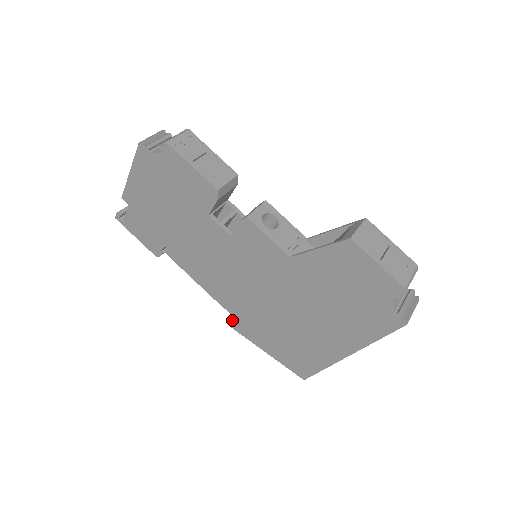
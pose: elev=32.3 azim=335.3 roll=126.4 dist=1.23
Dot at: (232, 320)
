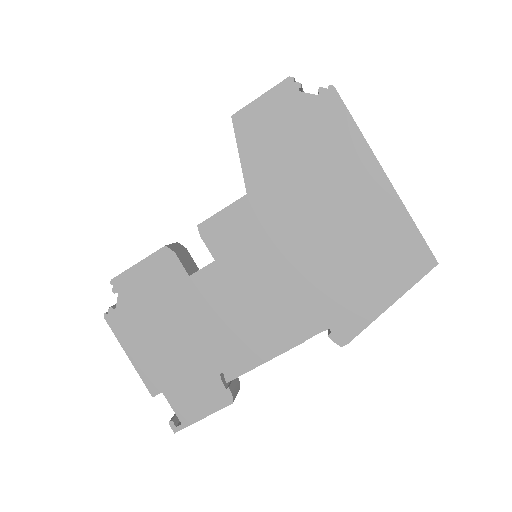
Dot at: (335, 334)
